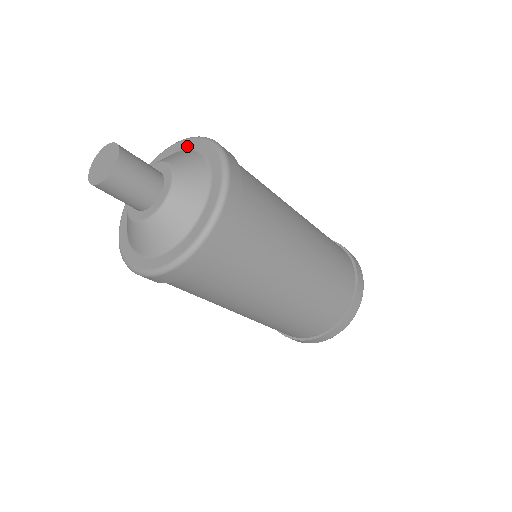
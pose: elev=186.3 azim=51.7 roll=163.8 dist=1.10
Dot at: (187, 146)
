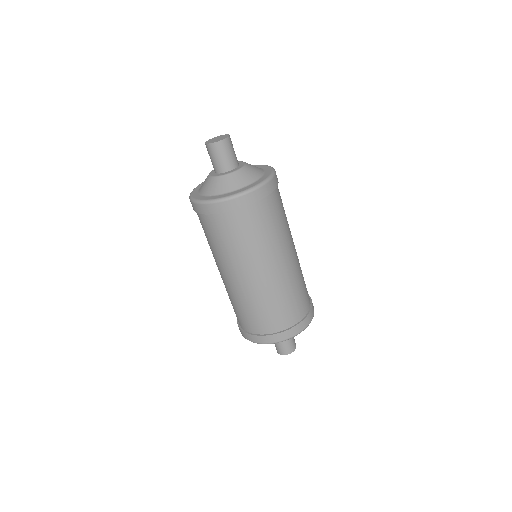
Dot at: (262, 167)
